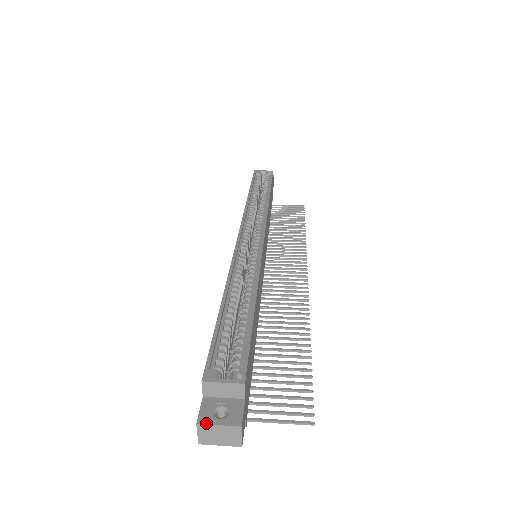
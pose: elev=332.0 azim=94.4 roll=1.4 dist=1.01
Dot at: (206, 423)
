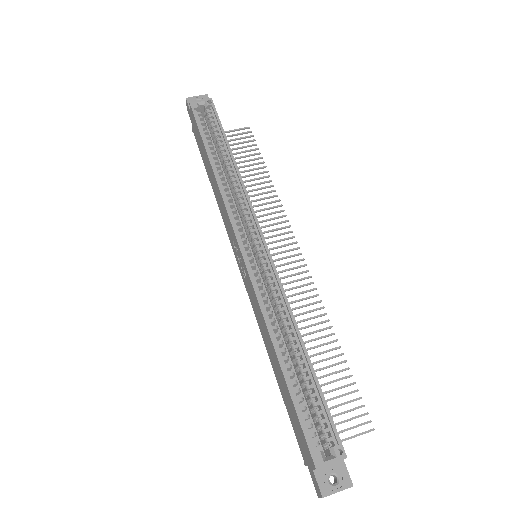
Dot at: (329, 495)
